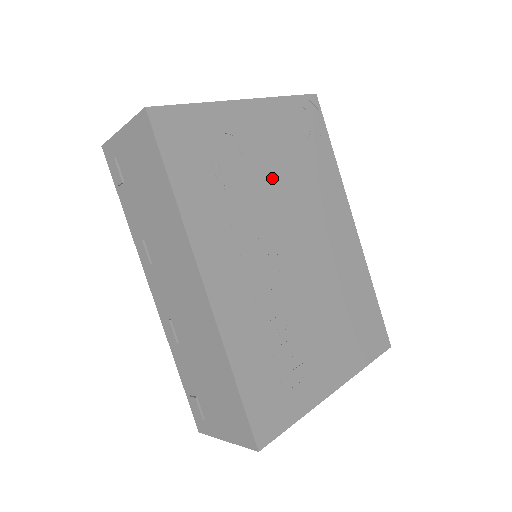
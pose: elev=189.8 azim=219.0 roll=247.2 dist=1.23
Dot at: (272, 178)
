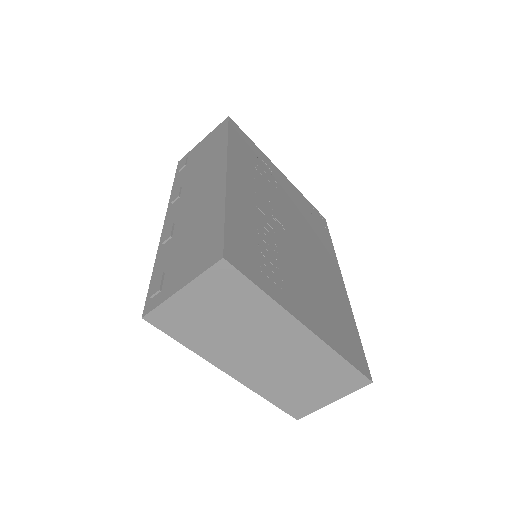
Dot at: (288, 202)
